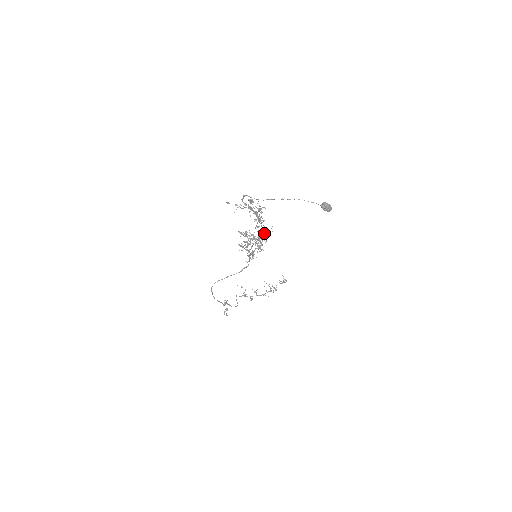
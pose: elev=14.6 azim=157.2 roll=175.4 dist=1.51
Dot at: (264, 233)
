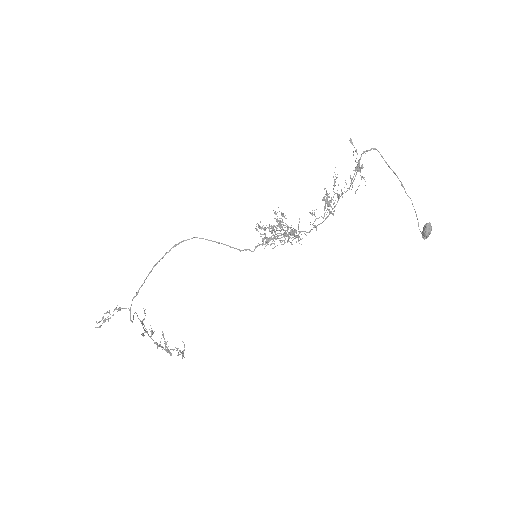
Dot at: (325, 218)
